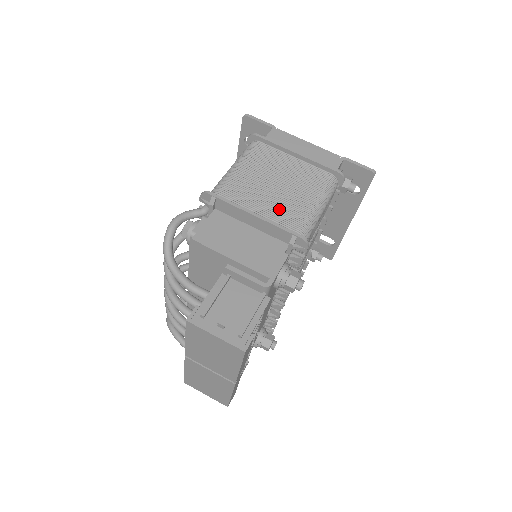
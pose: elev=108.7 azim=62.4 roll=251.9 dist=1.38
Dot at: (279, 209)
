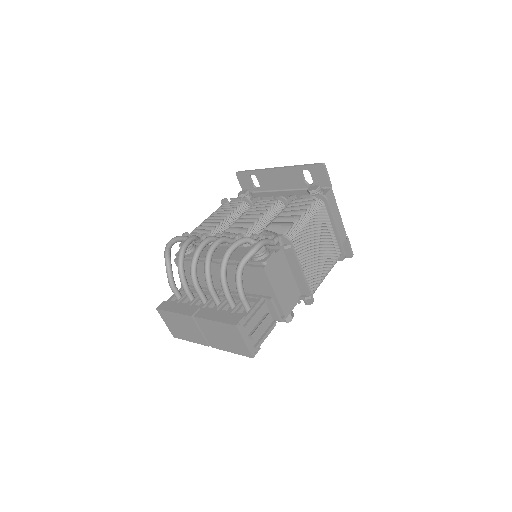
Dot at: (312, 271)
